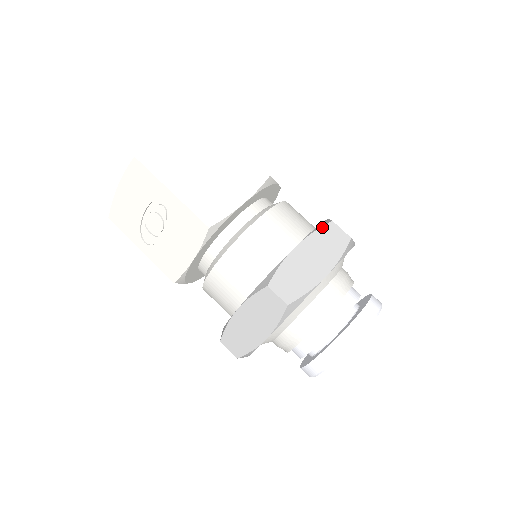
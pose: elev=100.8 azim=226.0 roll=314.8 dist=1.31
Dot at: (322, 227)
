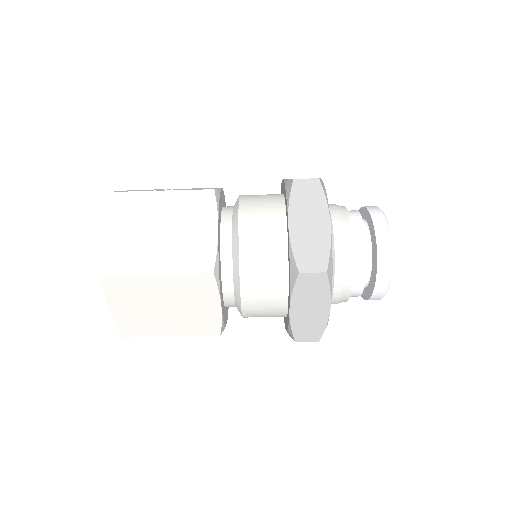
Dot at: (295, 284)
